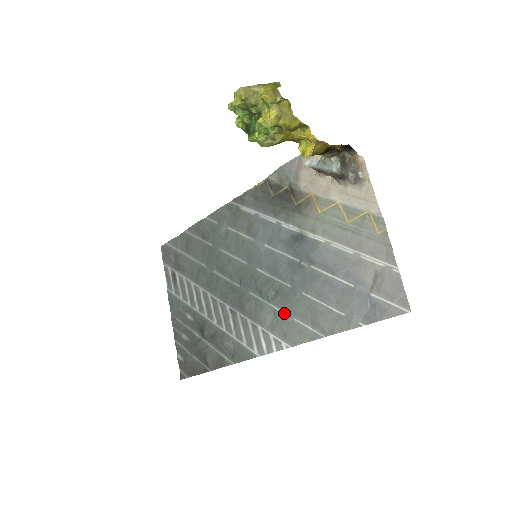
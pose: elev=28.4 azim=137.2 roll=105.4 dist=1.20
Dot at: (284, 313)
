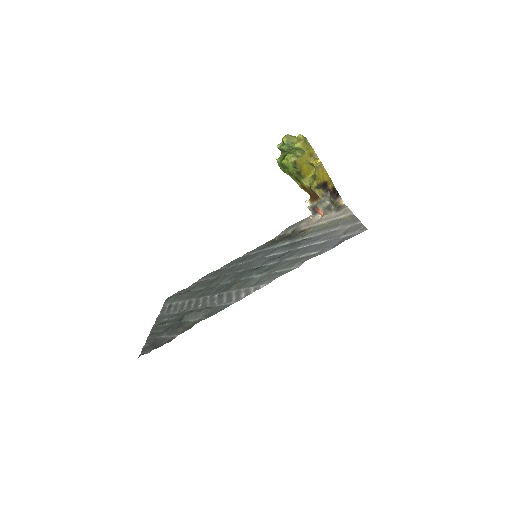
Dot at: (268, 273)
